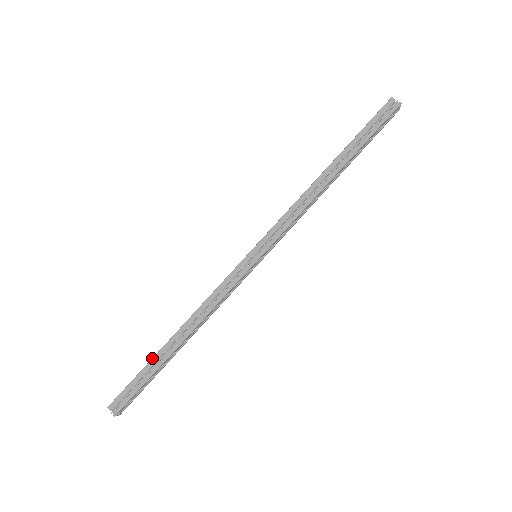
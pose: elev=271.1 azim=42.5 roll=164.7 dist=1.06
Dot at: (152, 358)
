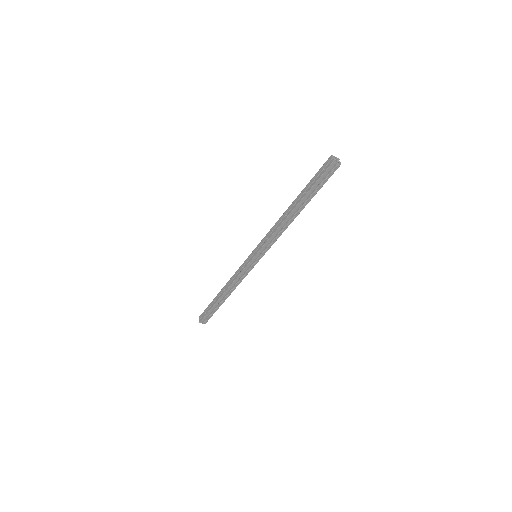
Dot at: (214, 305)
